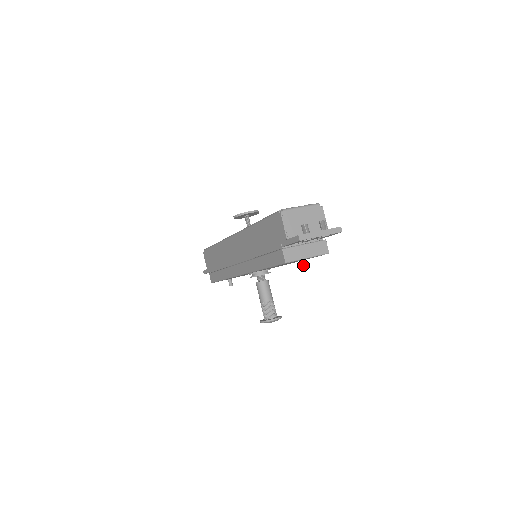
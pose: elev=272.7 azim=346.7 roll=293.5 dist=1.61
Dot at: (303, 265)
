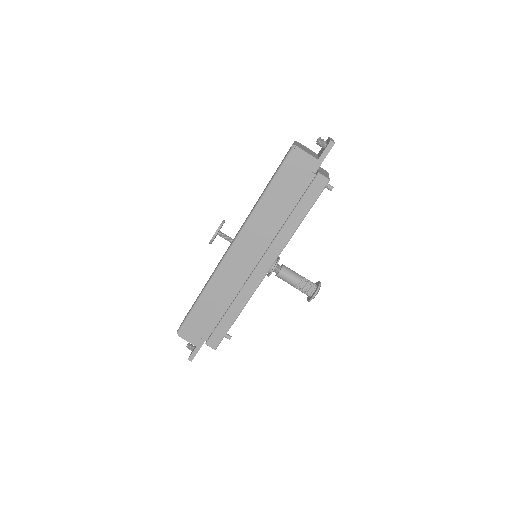
Dot at: (329, 186)
